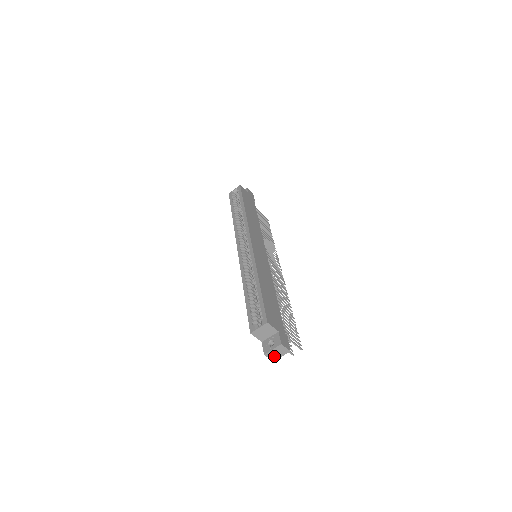
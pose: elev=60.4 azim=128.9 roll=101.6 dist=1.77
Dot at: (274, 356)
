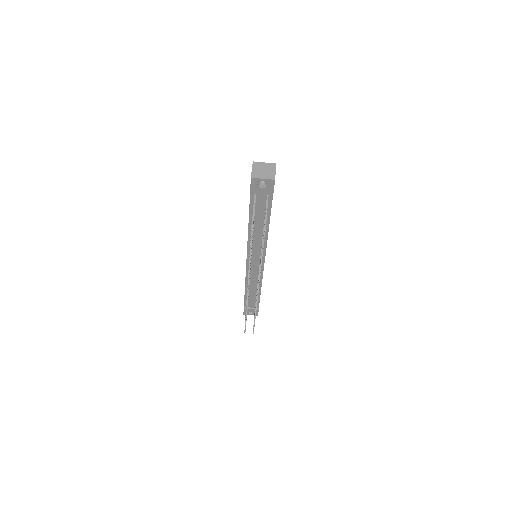
Dot at: (258, 173)
